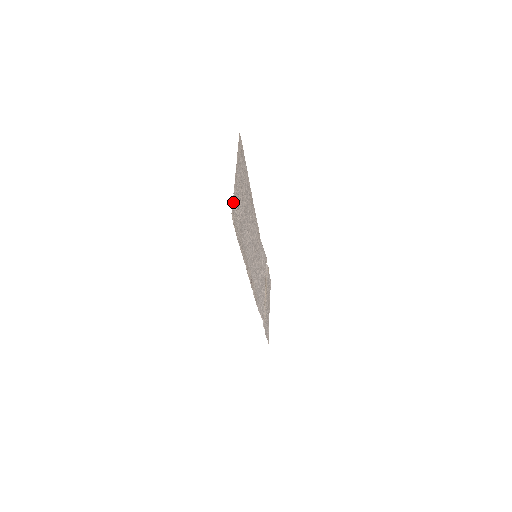
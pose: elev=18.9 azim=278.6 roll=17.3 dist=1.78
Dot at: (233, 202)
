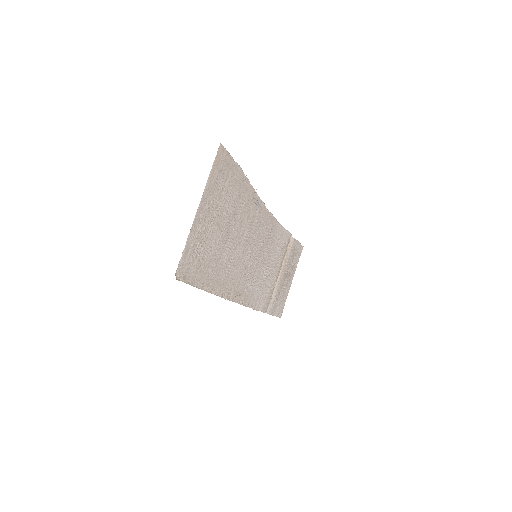
Dot at: (184, 254)
